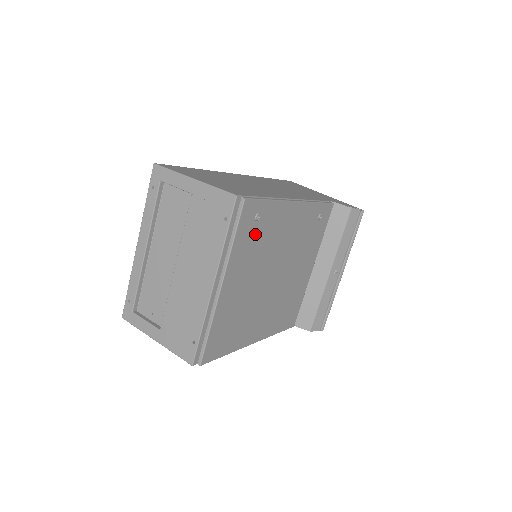
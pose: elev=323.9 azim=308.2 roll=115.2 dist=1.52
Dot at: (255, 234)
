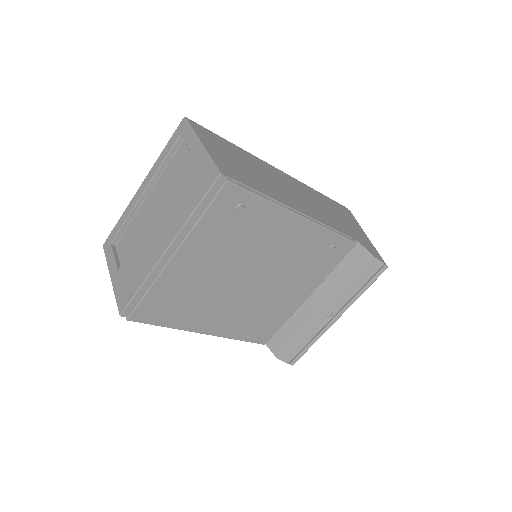
Dot at: (233, 224)
